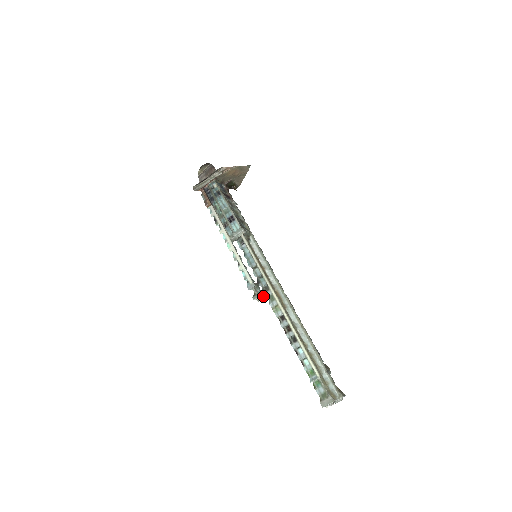
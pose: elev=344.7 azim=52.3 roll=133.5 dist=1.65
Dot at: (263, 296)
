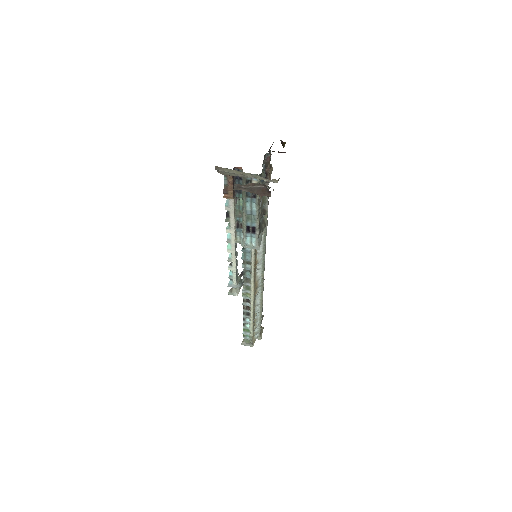
Dot at: occluded
